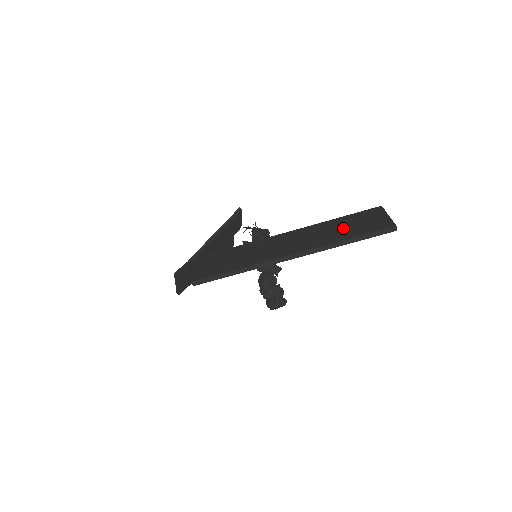
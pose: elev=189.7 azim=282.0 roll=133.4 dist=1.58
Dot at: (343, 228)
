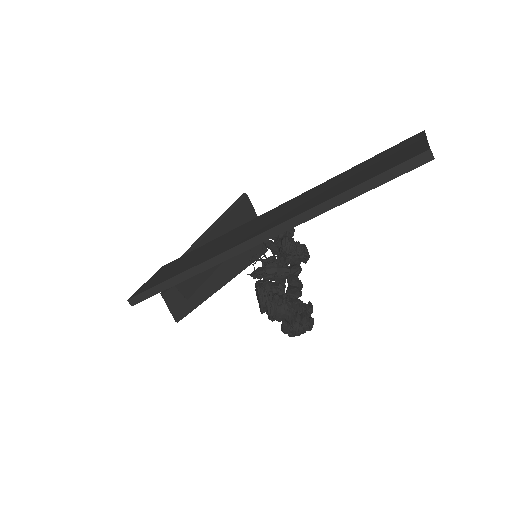
Dot at: (345, 180)
